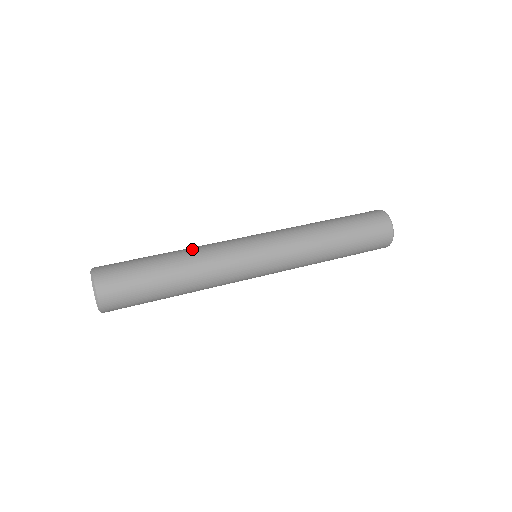
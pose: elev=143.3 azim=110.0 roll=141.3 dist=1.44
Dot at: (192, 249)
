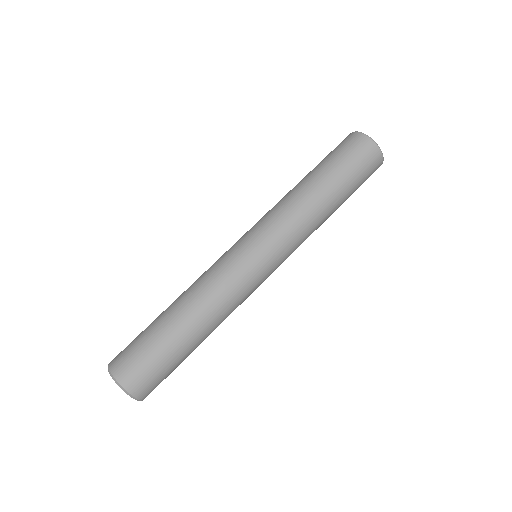
Dot at: (193, 293)
